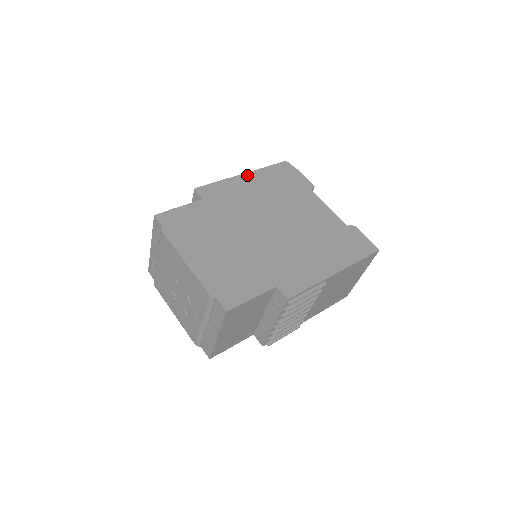
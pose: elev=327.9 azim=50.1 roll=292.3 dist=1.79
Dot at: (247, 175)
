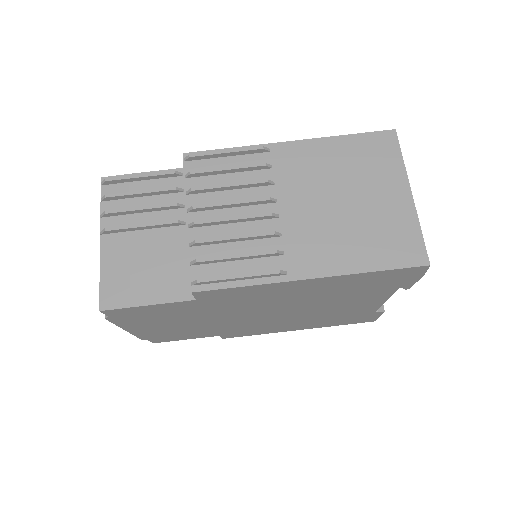
Dot at: (314, 281)
